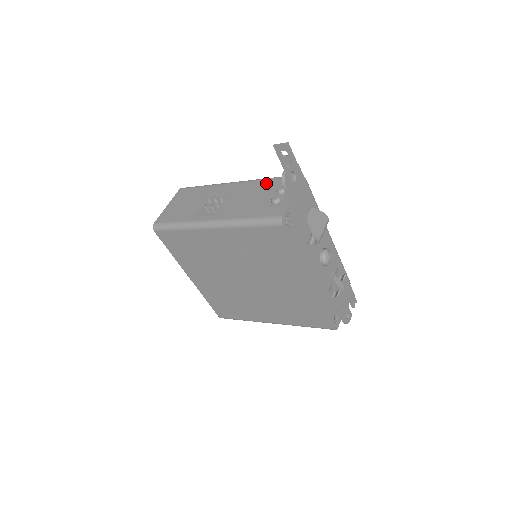
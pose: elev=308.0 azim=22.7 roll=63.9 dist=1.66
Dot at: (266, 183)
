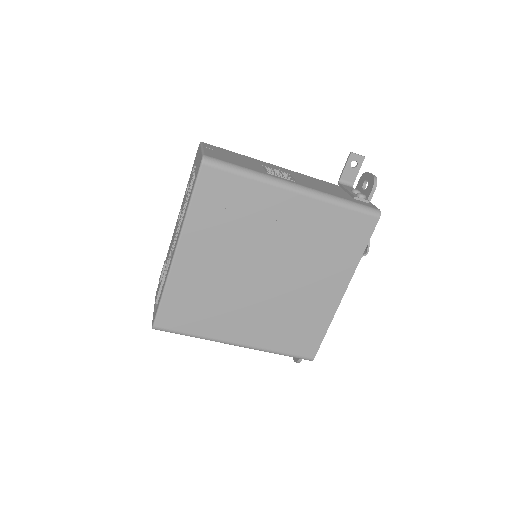
Dot at: (324, 182)
